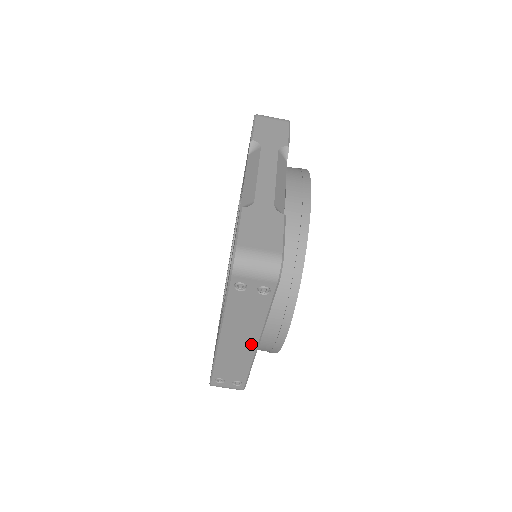
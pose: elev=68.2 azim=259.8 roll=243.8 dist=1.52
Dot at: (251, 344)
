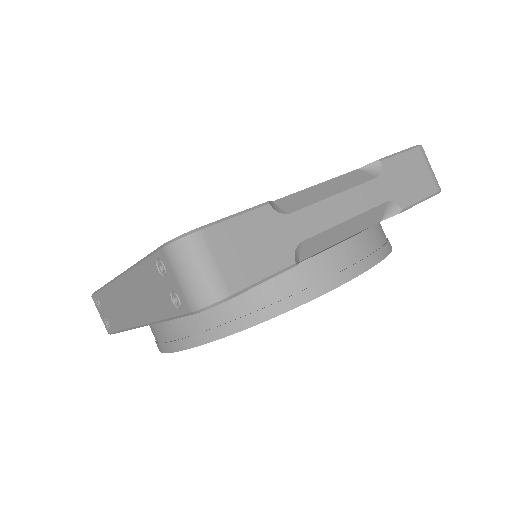
Dot at: (136, 318)
